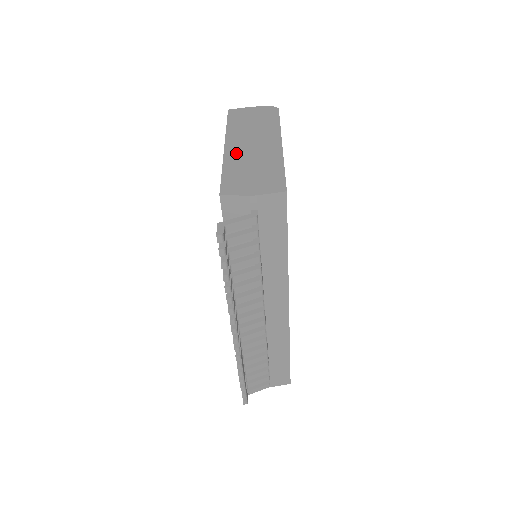
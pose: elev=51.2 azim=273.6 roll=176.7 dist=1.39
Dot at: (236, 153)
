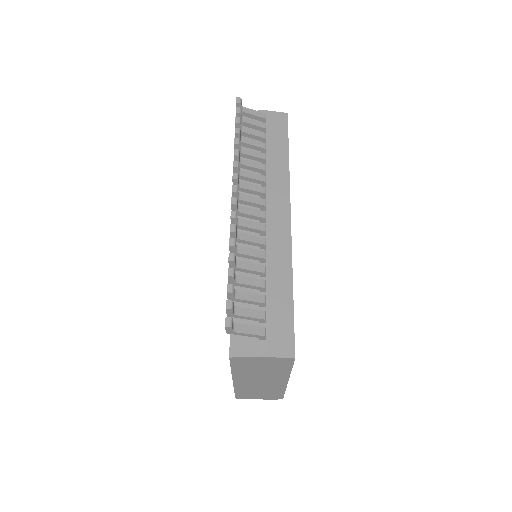
Dot at: occluded
